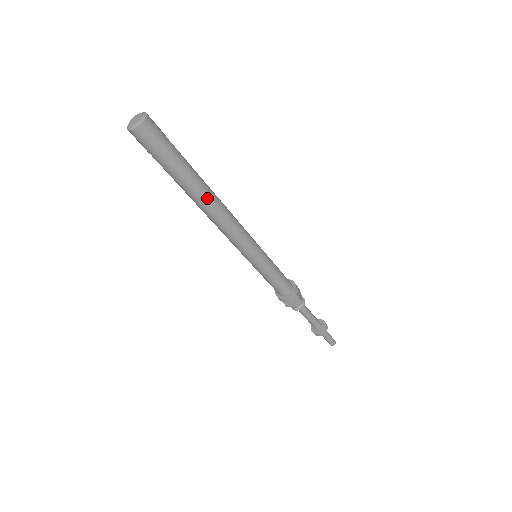
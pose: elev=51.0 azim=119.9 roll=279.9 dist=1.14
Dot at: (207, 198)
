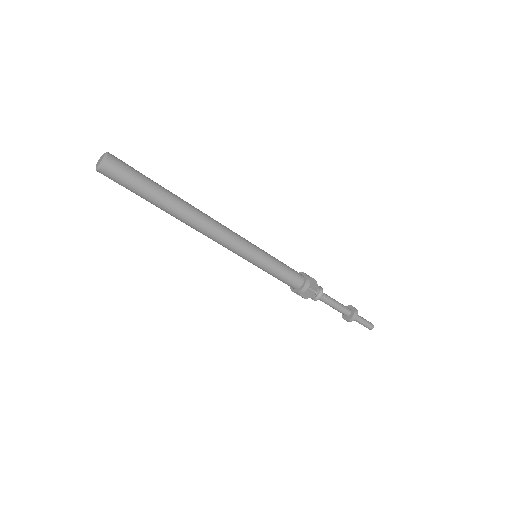
Dot at: (185, 214)
